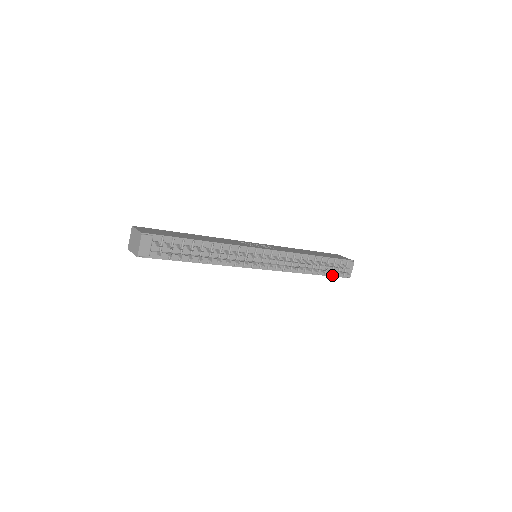
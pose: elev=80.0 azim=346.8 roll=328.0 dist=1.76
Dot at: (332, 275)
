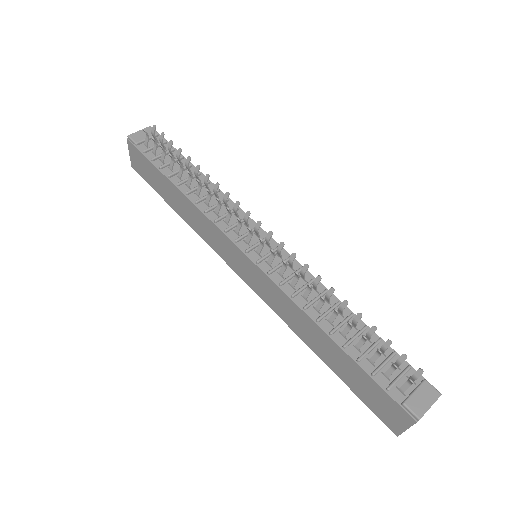
Dot at: (376, 378)
